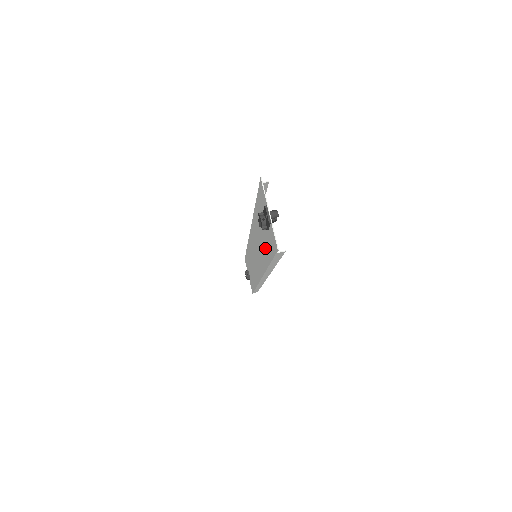
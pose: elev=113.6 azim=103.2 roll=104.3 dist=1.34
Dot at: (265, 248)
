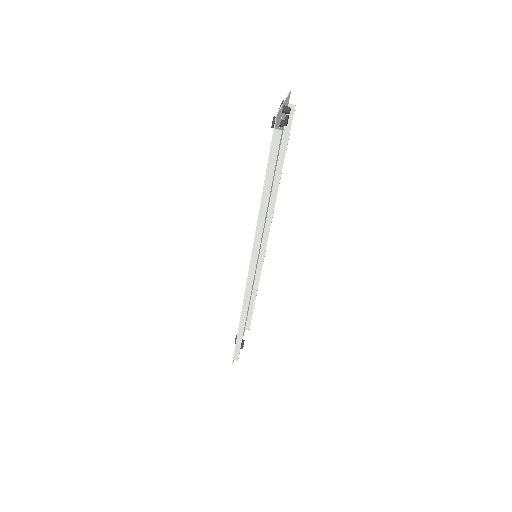
Dot at: occluded
